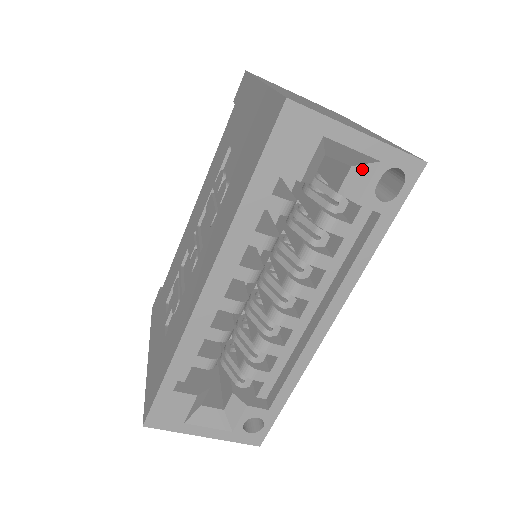
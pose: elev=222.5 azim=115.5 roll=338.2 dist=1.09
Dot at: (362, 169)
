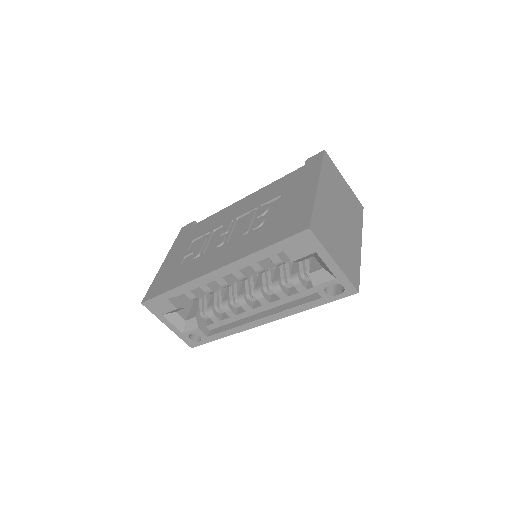
Dot at: (327, 274)
